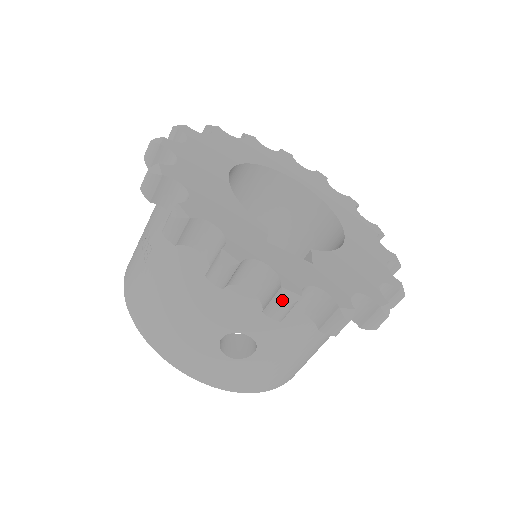
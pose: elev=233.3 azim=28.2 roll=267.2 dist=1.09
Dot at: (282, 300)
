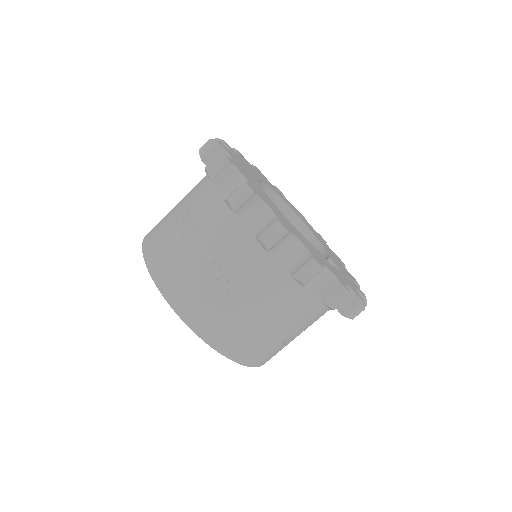
Dot at: (362, 307)
